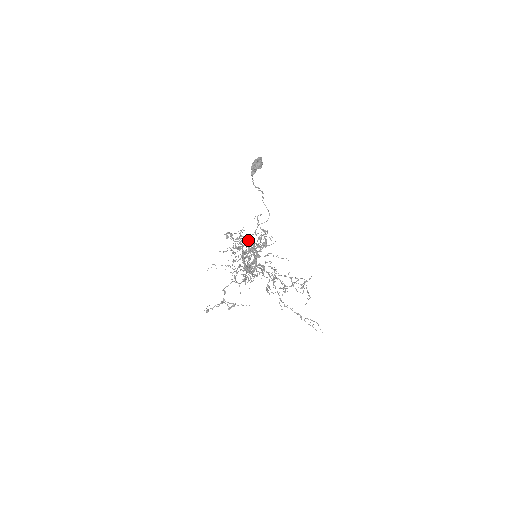
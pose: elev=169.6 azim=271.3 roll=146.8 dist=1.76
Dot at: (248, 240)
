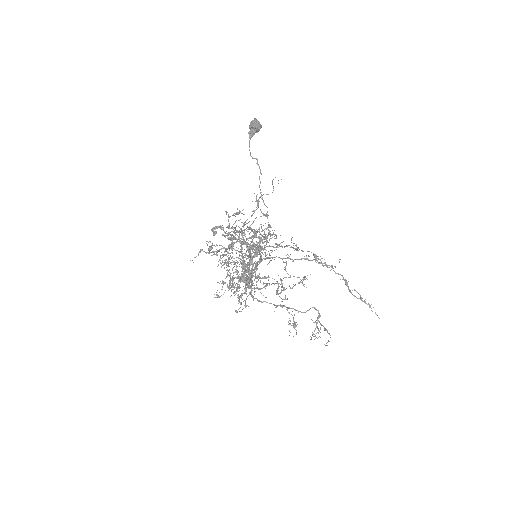
Dot at: (244, 234)
